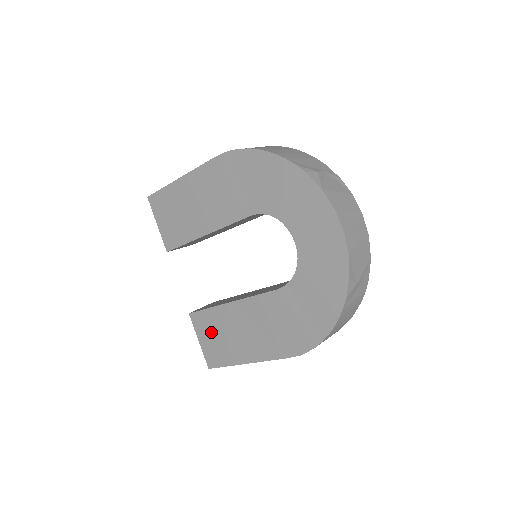
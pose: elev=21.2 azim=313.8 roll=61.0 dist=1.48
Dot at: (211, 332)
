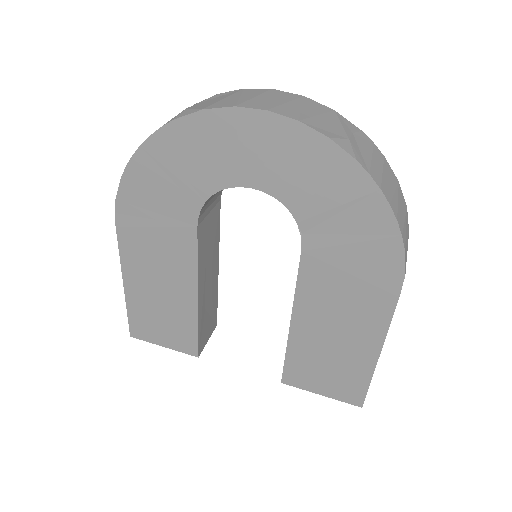
Dot at: (316, 372)
